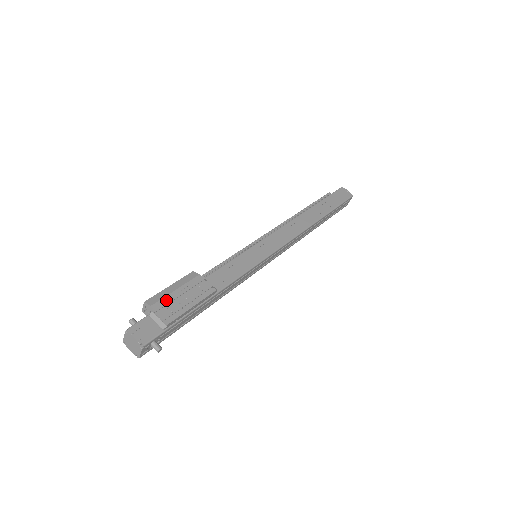
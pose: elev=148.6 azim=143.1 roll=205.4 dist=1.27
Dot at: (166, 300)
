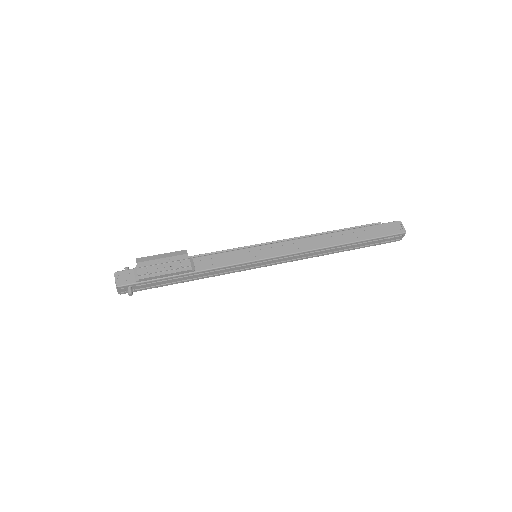
Dot at: (150, 263)
